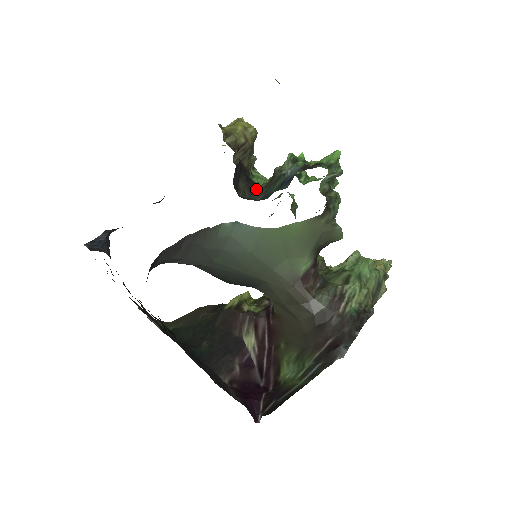
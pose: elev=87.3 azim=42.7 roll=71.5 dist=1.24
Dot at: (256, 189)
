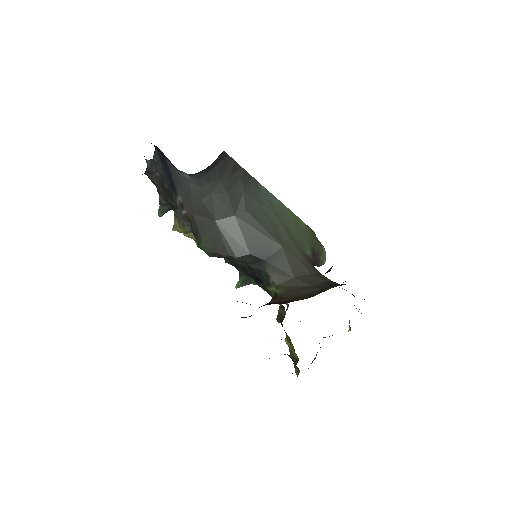
Dot at: occluded
